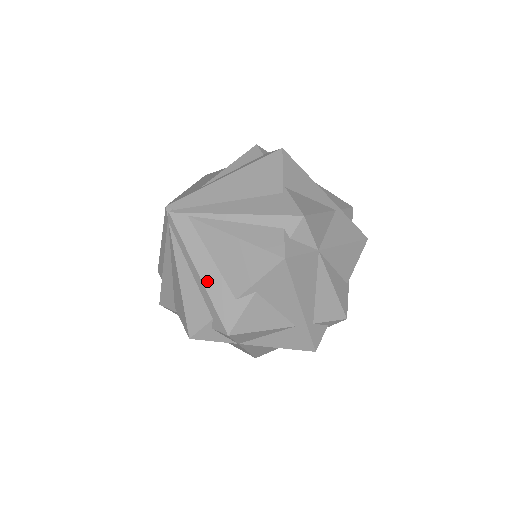
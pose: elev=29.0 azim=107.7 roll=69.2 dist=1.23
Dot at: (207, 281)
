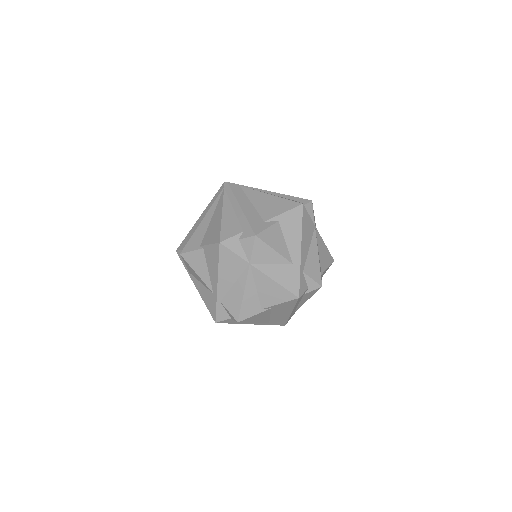
Dot at: (246, 211)
